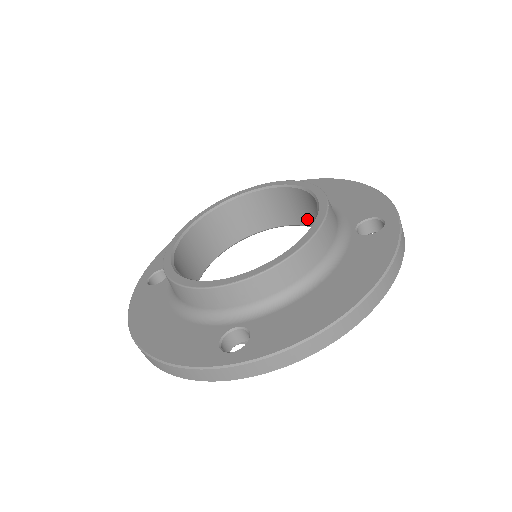
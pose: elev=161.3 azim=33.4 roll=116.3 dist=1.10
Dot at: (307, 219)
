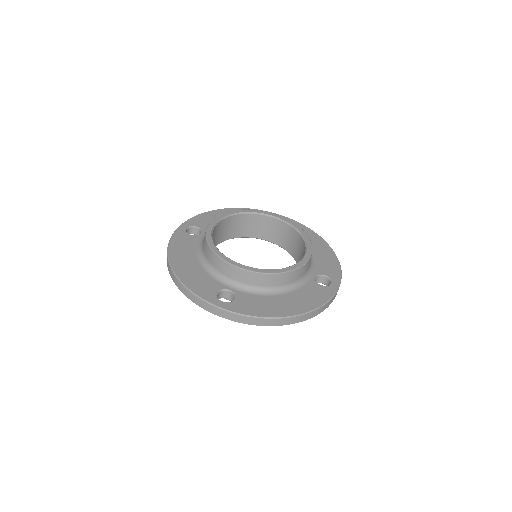
Dot at: (294, 252)
